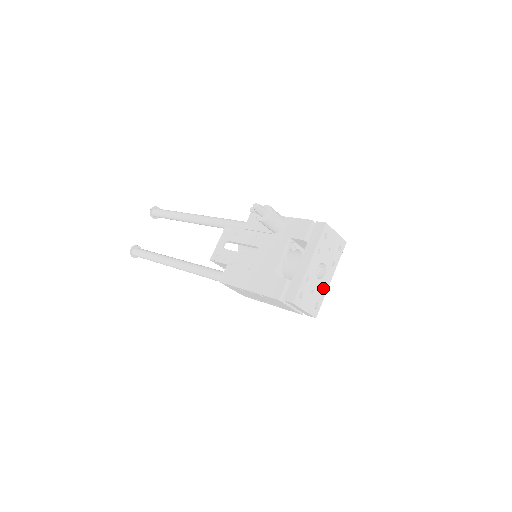
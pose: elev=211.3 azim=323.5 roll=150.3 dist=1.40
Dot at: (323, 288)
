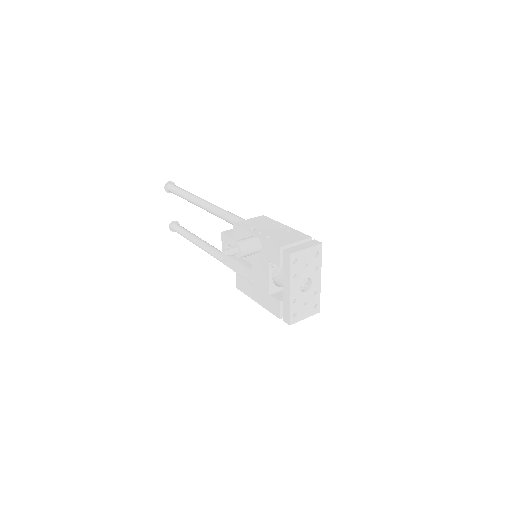
Dot at: (315, 291)
